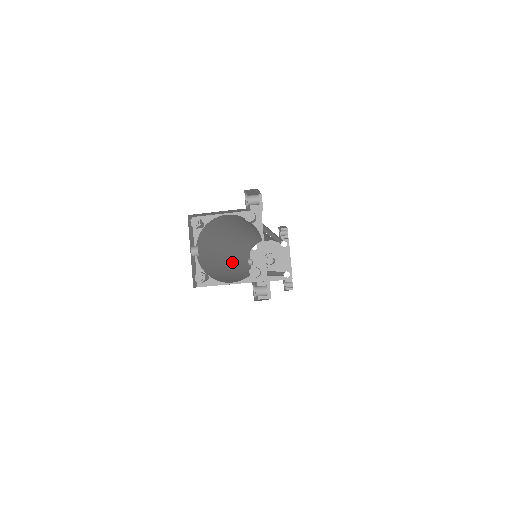
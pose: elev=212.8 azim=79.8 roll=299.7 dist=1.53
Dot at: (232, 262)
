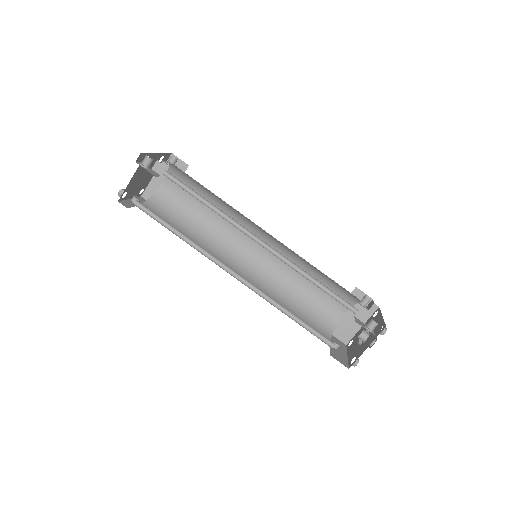
Dot at: occluded
